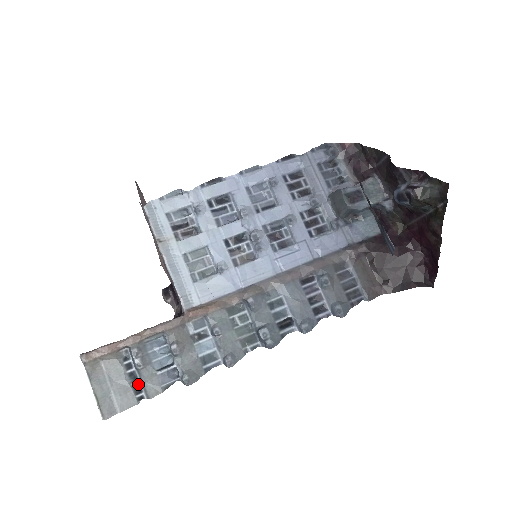
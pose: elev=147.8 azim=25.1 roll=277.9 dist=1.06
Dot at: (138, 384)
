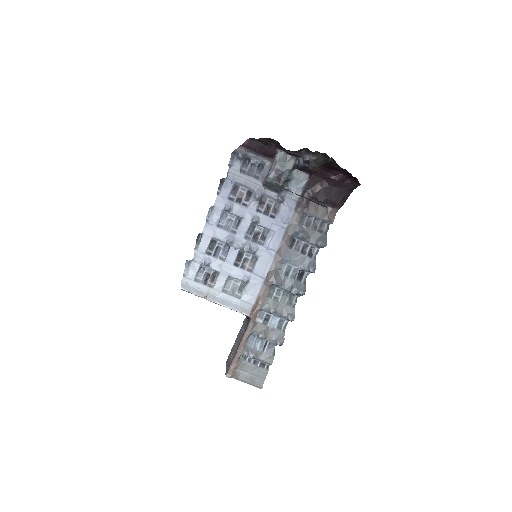
Dot at: (261, 363)
